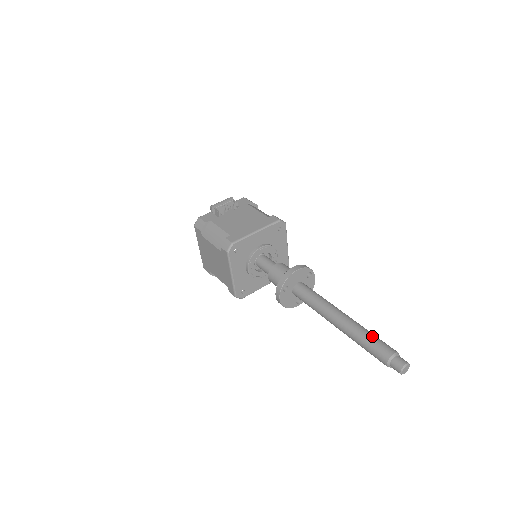
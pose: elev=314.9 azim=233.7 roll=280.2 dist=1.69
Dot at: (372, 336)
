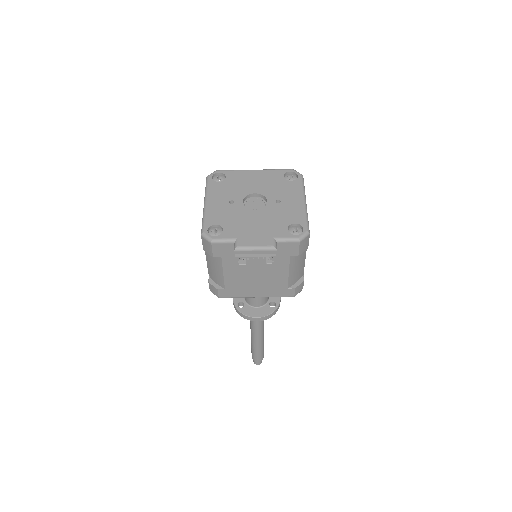
Dot at: (259, 353)
